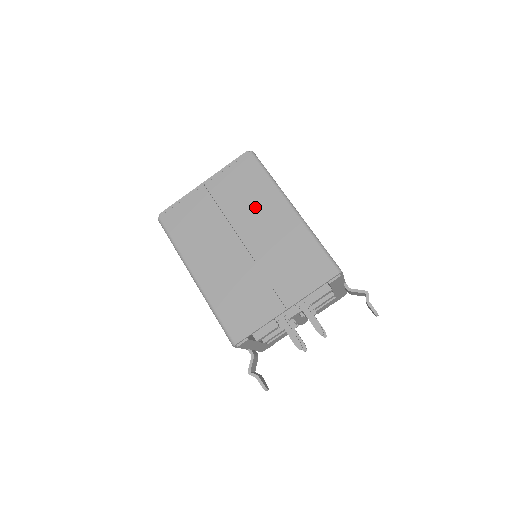
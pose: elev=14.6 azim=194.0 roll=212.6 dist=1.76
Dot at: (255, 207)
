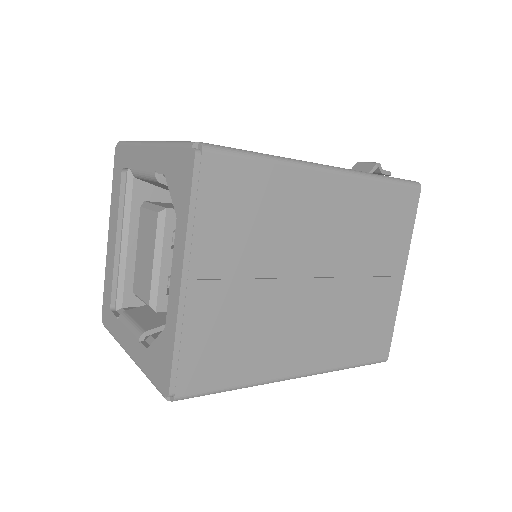
Dot at: (290, 222)
